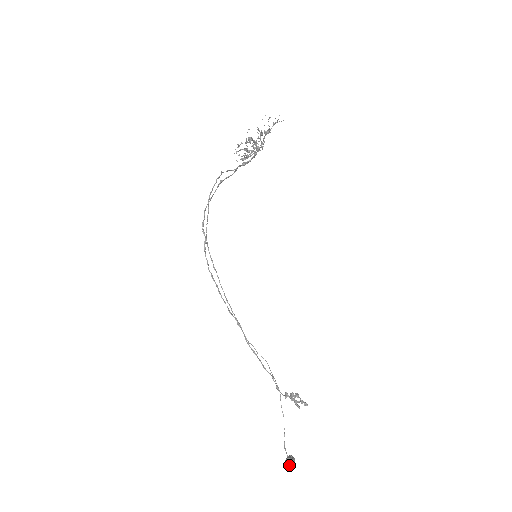
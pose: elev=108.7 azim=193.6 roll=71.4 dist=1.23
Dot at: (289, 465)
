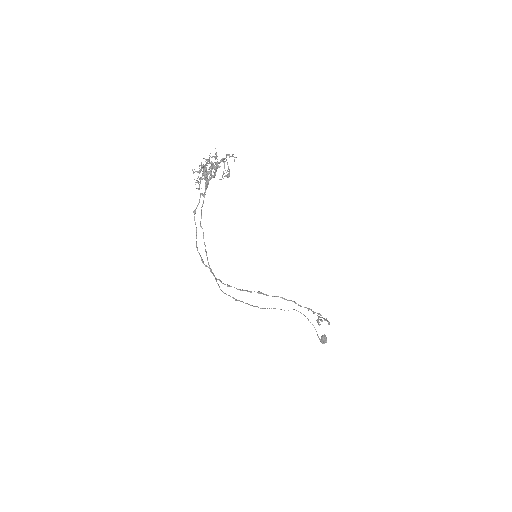
Dot at: occluded
